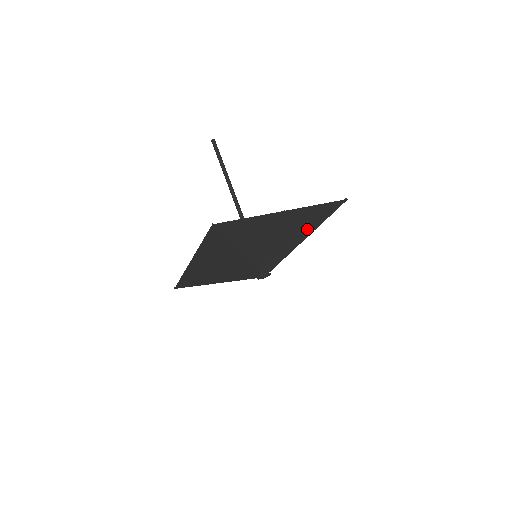
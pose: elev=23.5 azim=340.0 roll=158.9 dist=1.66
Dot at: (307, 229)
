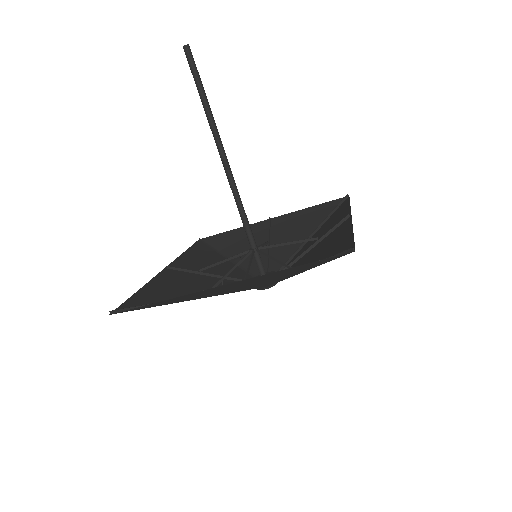
Dot at: (295, 271)
